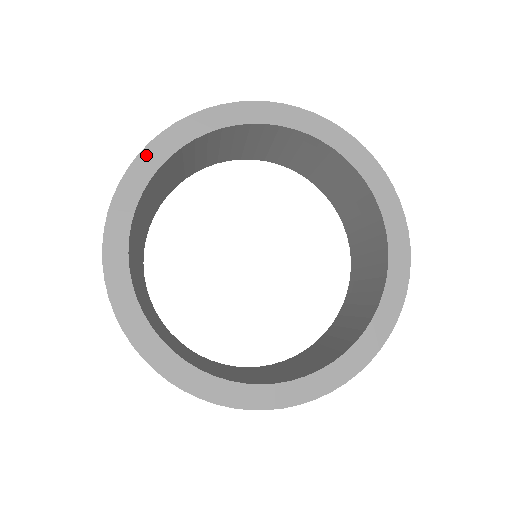
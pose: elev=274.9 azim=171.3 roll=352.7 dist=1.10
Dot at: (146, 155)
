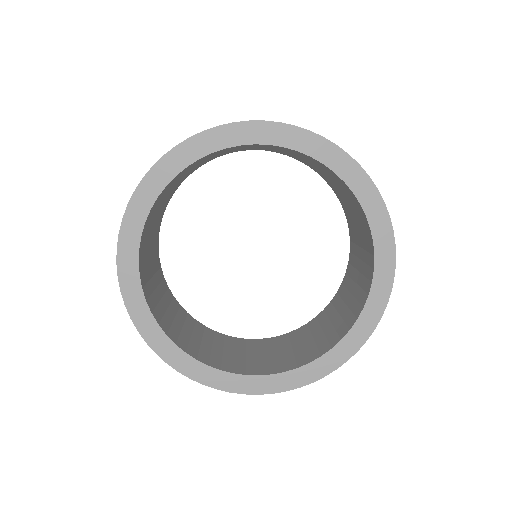
Dot at: (122, 260)
